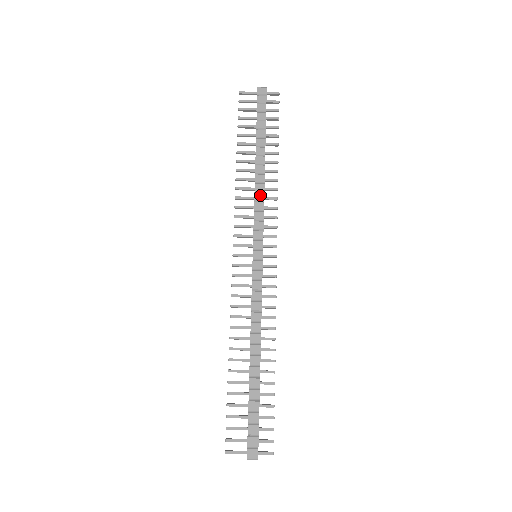
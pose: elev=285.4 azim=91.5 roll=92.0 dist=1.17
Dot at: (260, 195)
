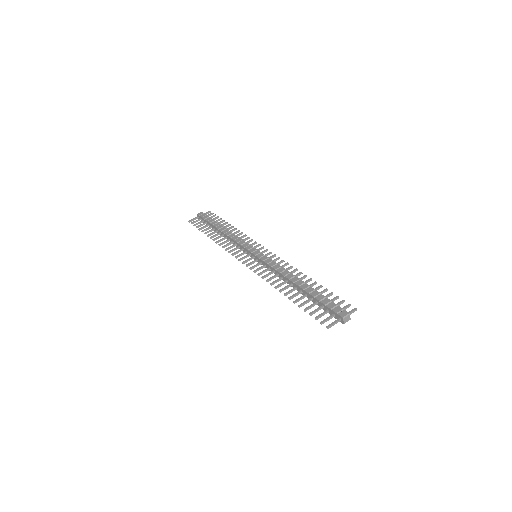
Dot at: (235, 237)
